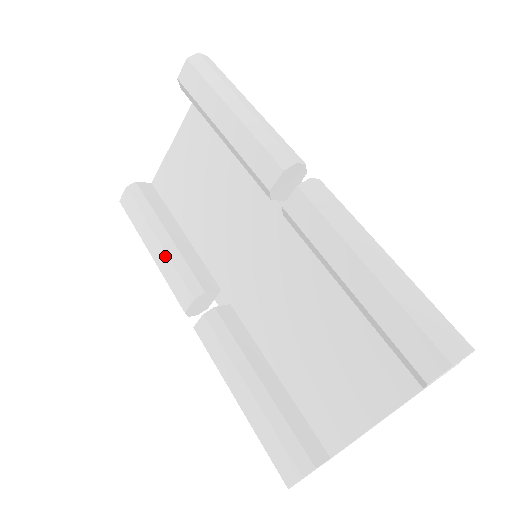
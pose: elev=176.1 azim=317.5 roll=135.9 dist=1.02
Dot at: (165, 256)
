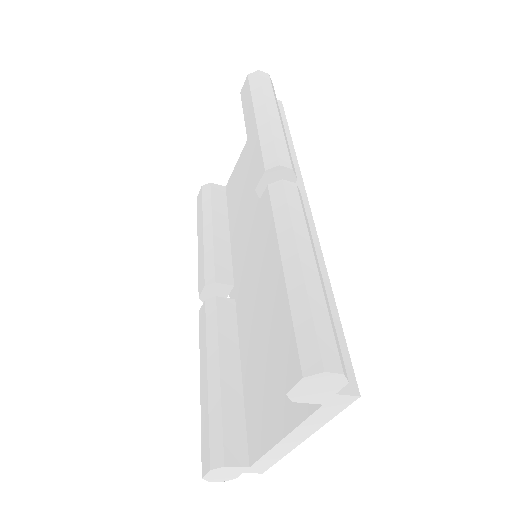
Dot at: (202, 246)
